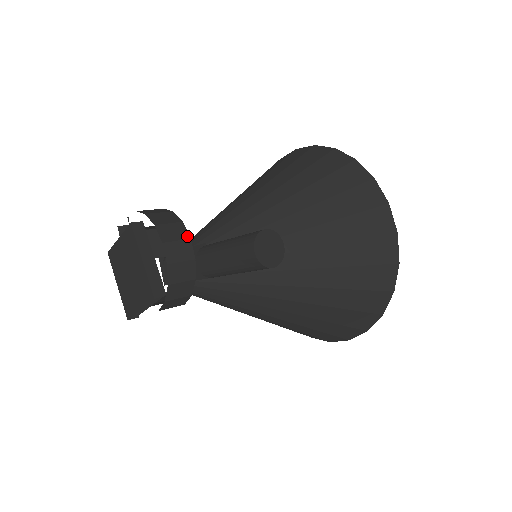
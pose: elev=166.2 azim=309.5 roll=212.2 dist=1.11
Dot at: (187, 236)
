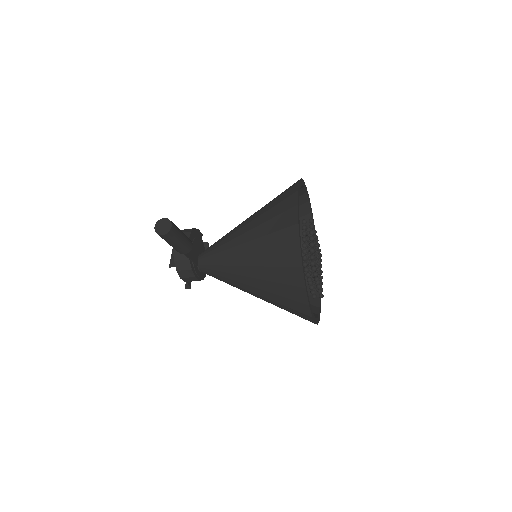
Dot at: (188, 237)
